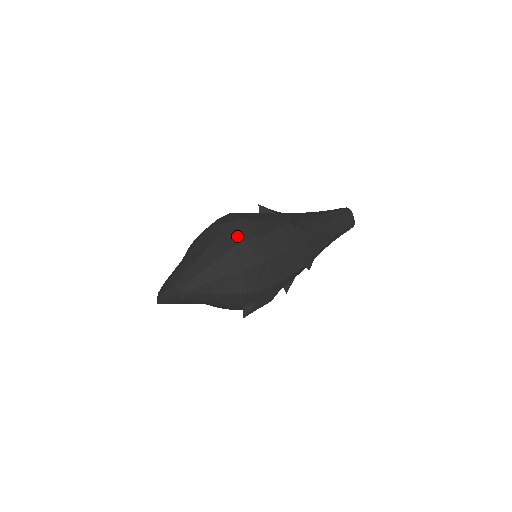
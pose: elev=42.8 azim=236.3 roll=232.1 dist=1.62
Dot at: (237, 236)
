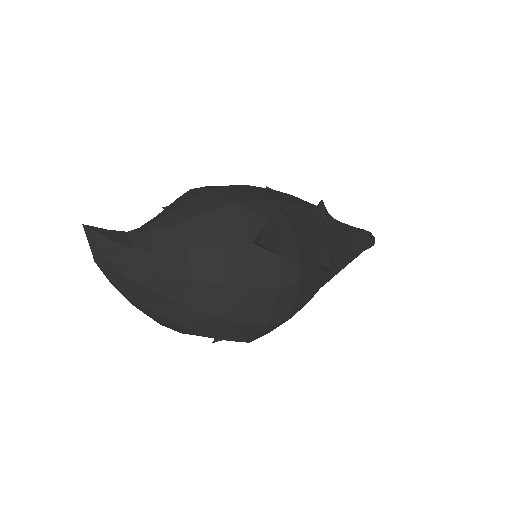
Dot at: occluded
